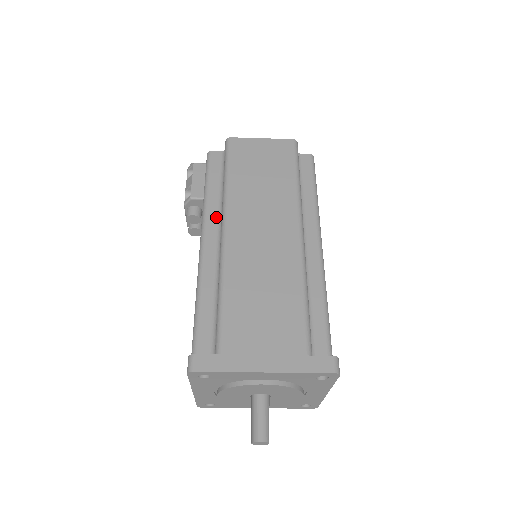
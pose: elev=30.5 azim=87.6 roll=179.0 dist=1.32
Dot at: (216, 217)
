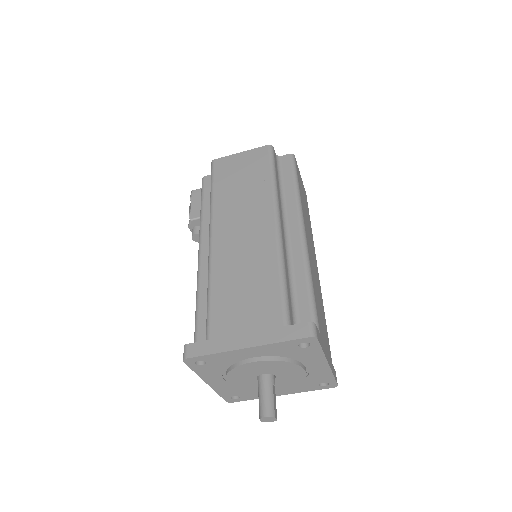
Dot at: occluded
